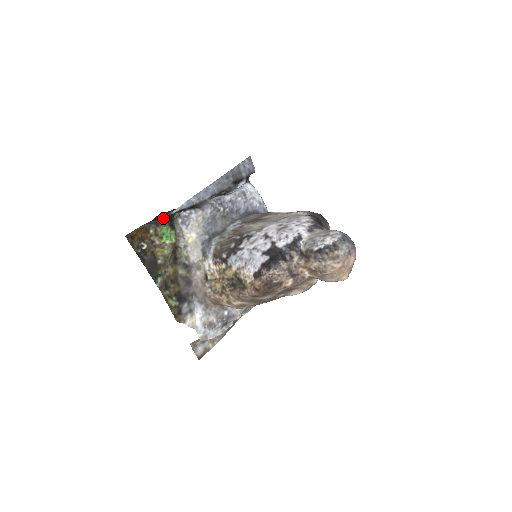
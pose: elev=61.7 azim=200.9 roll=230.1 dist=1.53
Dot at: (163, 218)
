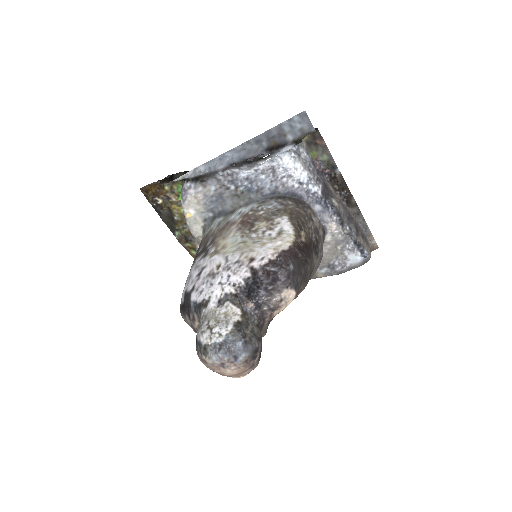
Dot at: occluded
